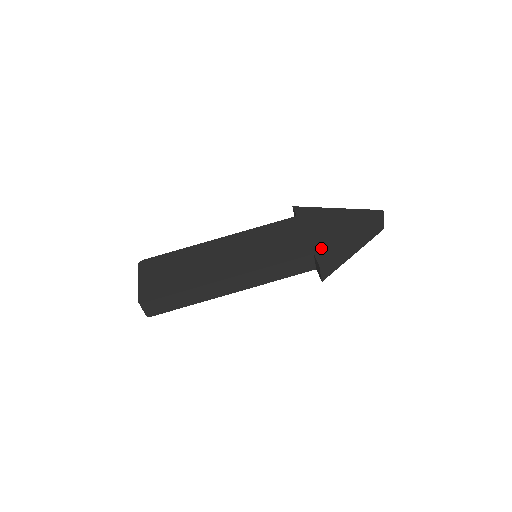
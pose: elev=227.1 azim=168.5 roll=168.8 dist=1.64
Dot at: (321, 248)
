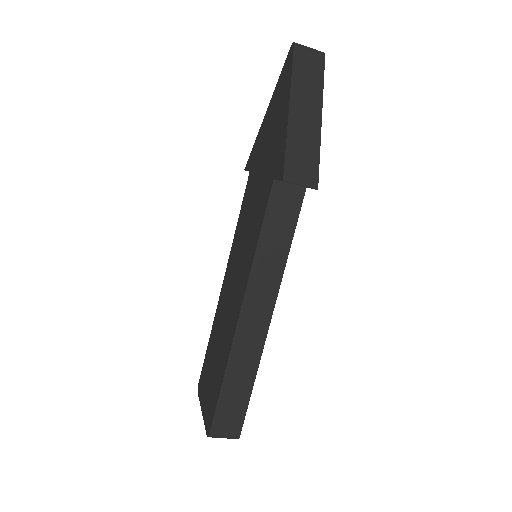
Dot at: (275, 164)
